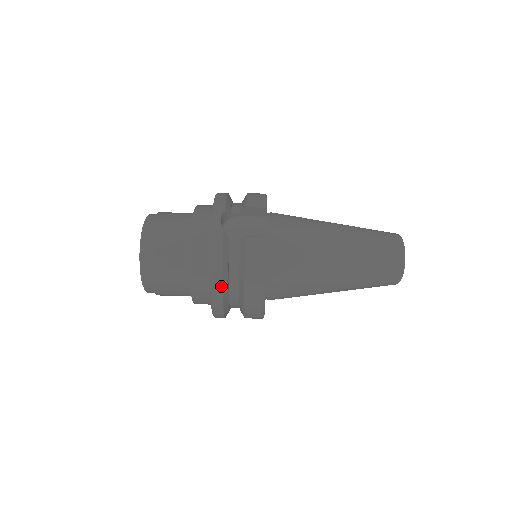
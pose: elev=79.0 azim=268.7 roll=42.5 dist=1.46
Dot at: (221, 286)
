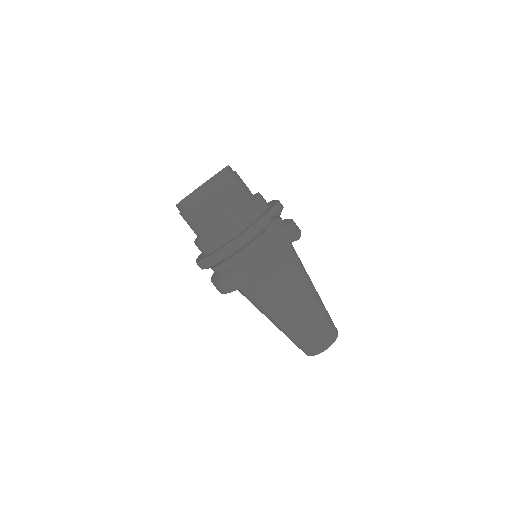
Dot at: (233, 251)
